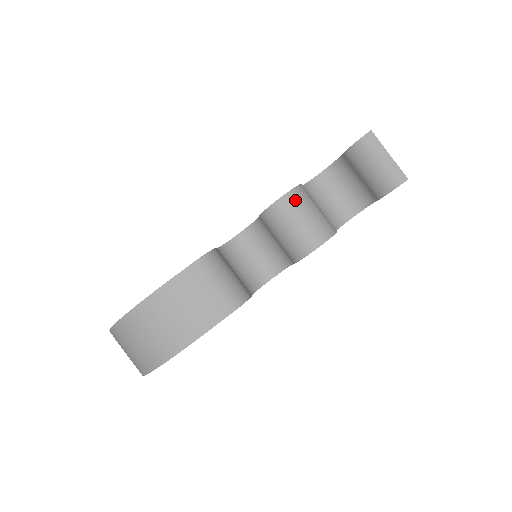
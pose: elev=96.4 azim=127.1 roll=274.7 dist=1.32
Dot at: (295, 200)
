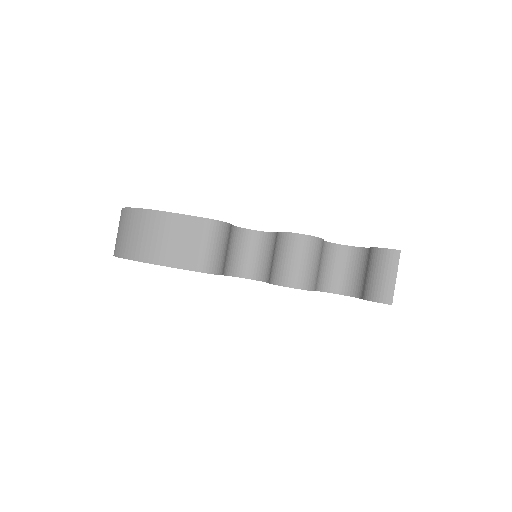
Dot at: (307, 244)
